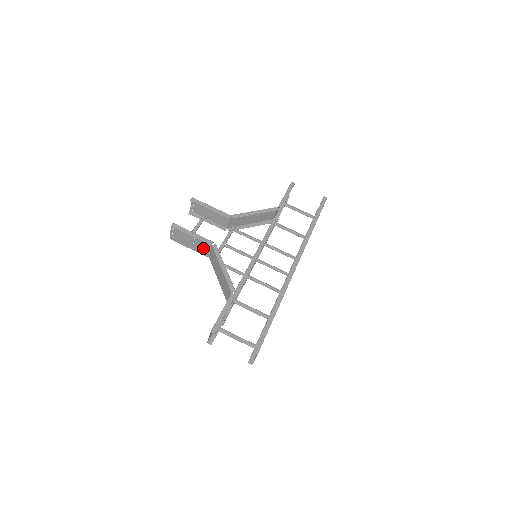
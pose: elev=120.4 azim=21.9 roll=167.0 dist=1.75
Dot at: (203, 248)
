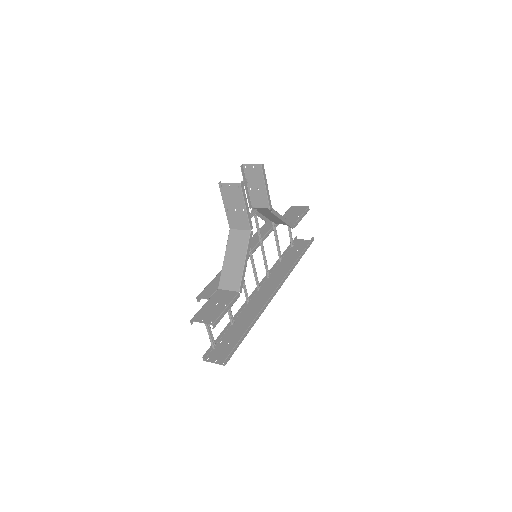
Dot at: (238, 221)
